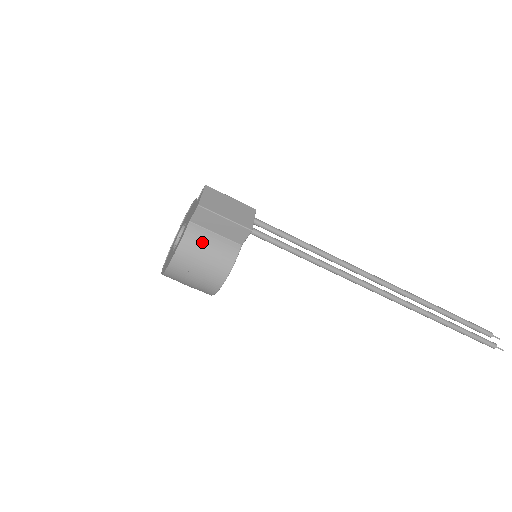
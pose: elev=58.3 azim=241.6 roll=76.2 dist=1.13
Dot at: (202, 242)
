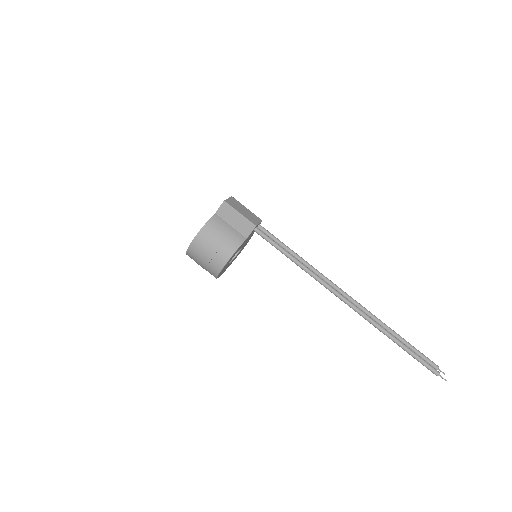
Dot at: (220, 227)
